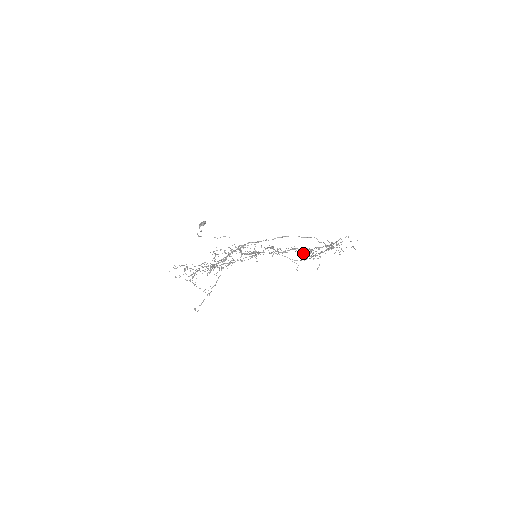
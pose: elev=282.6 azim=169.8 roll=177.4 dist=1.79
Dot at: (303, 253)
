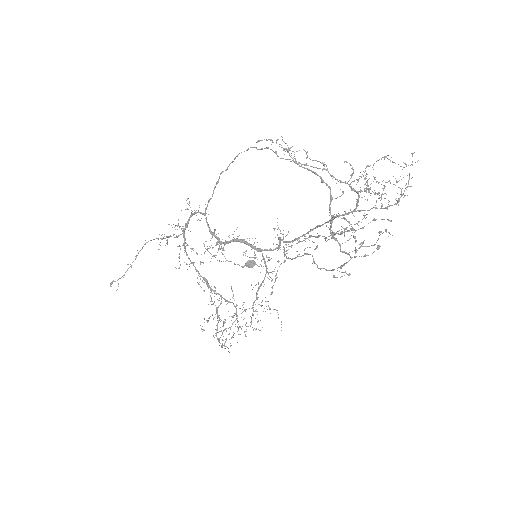
Dot at: (364, 255)
